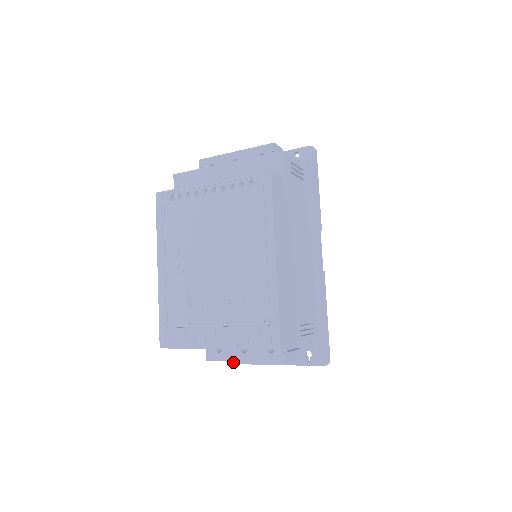
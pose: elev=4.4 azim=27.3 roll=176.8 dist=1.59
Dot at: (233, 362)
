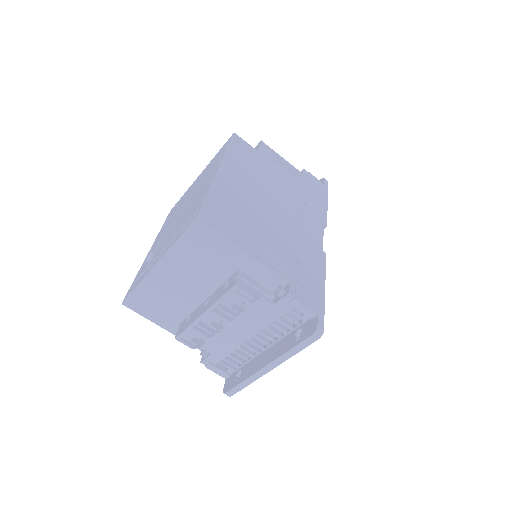
Dot at: (229, 389)
